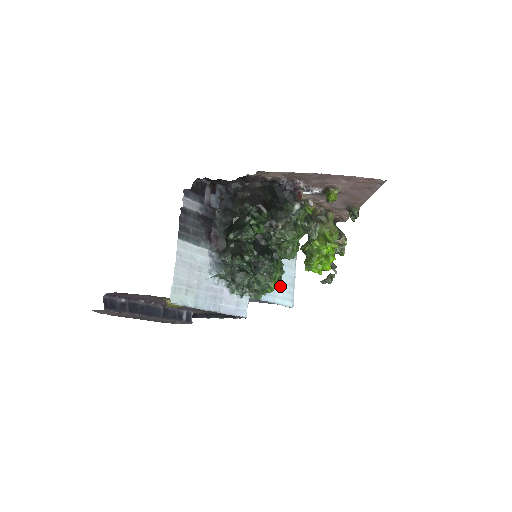
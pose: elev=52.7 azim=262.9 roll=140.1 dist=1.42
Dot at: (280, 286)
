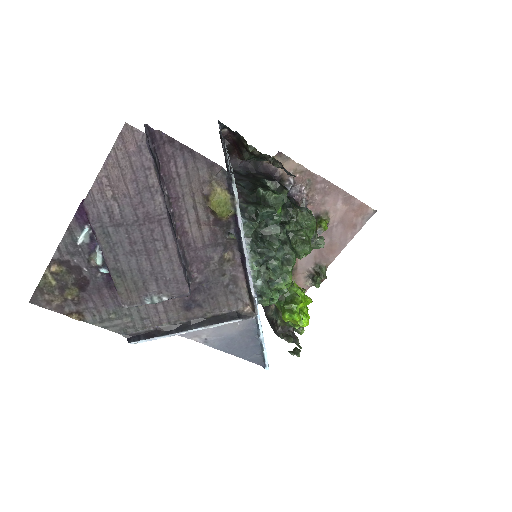
Dot at: occluded
